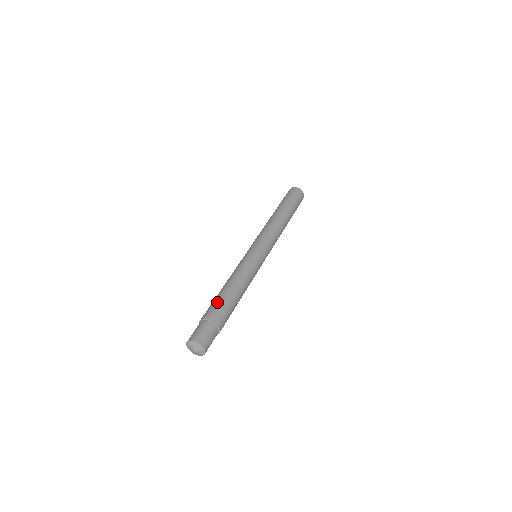
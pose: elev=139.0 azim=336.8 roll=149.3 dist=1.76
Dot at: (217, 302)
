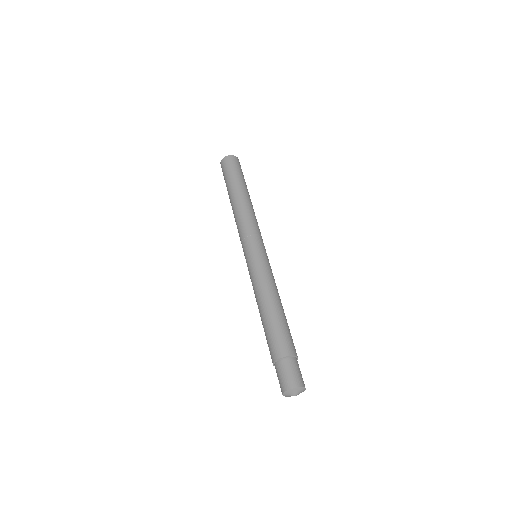
Dot at: (285, 331)
